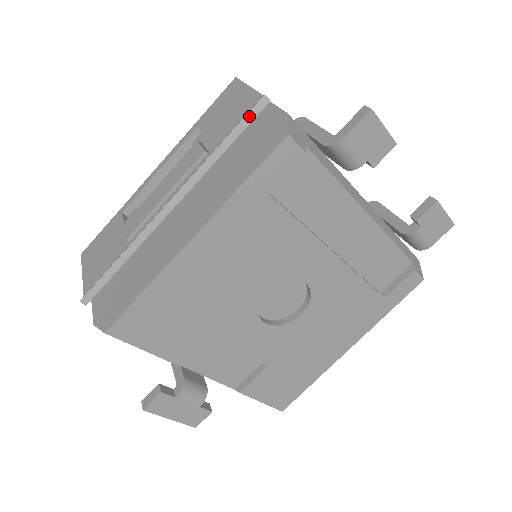
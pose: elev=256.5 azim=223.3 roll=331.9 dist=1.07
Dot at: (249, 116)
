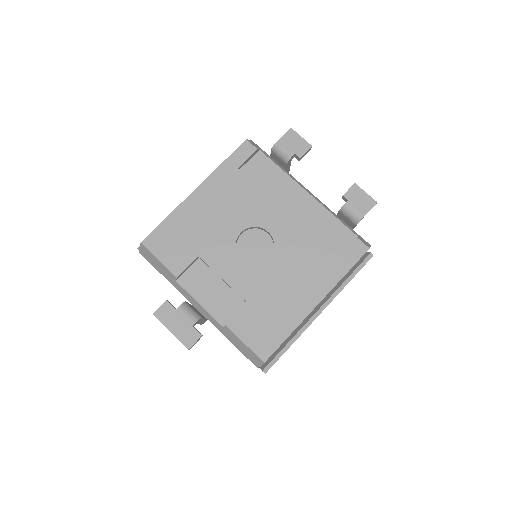
Dot at: occluded
